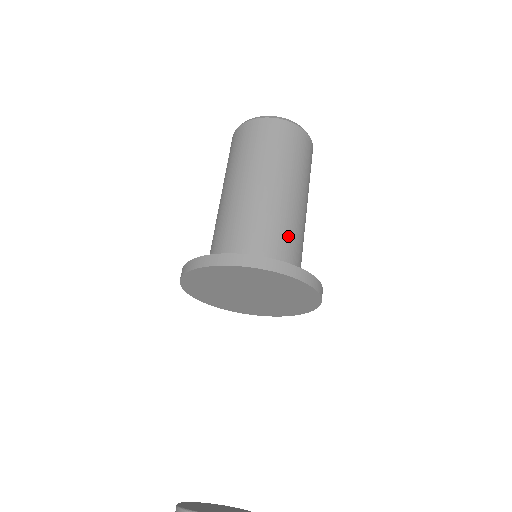
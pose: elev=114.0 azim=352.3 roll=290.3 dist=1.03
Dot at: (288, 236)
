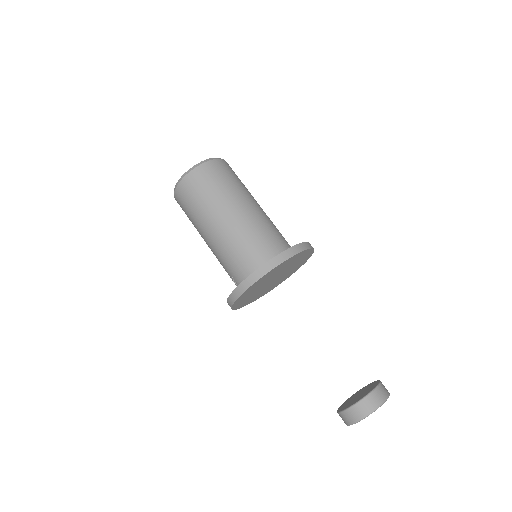
Dot at: (278, 230)
